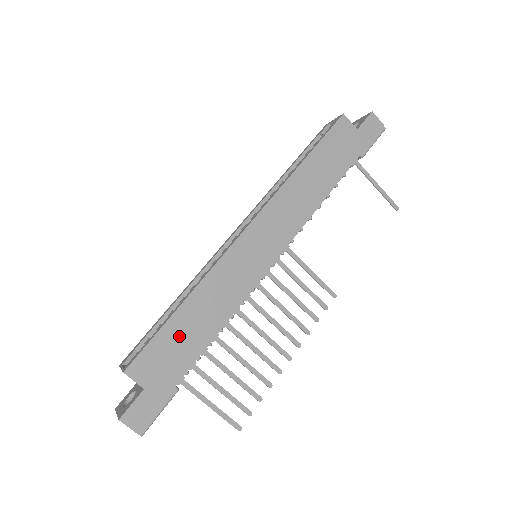
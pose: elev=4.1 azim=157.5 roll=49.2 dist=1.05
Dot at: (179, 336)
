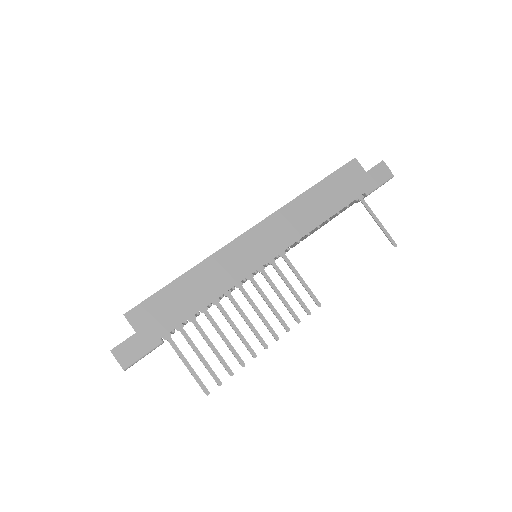
Dot at: (174, 299)
